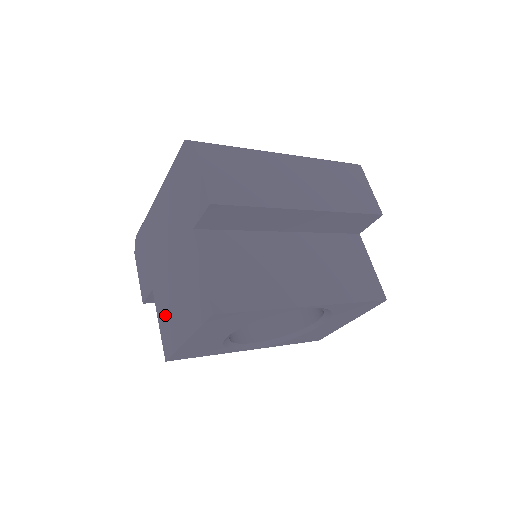
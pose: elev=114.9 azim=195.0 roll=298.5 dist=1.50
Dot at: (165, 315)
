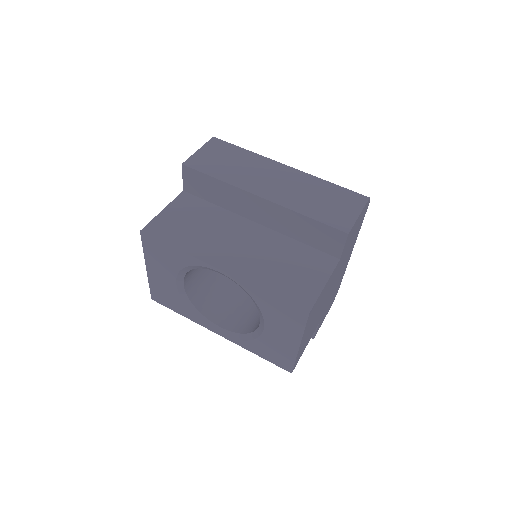
Dot at: occluded
